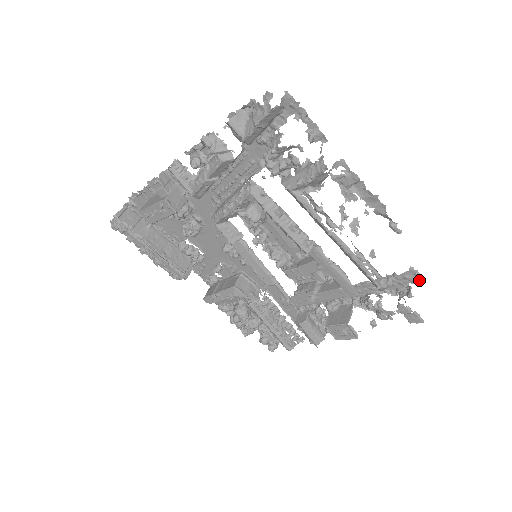
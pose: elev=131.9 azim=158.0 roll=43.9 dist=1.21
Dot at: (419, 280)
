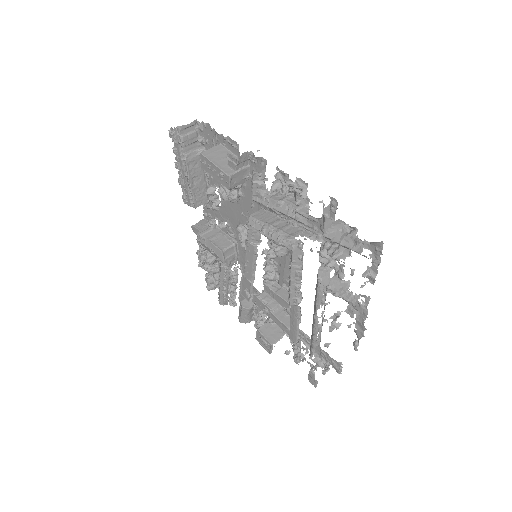
Dot at: (338, 370)
